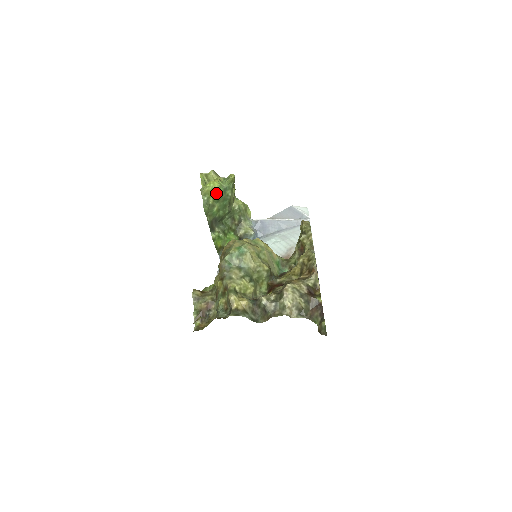
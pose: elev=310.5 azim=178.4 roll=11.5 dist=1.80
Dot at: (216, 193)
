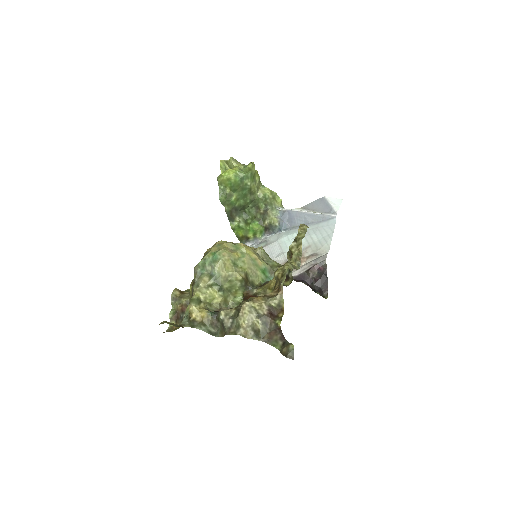
Dot at: (232, 183)
